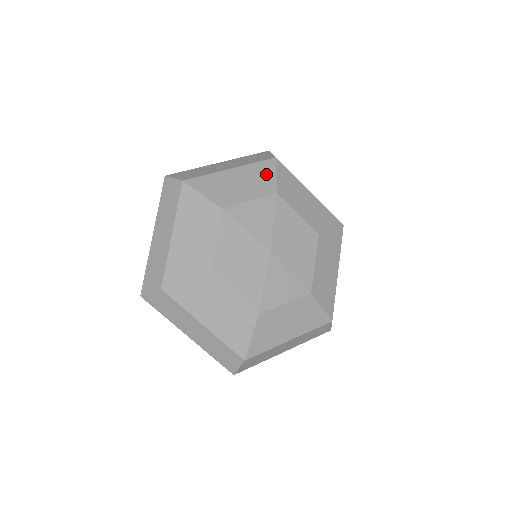
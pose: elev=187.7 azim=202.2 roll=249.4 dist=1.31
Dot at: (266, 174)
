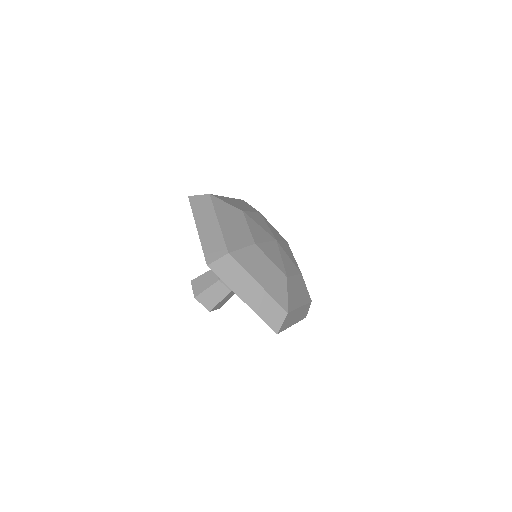
Dot at: (247, 204)
